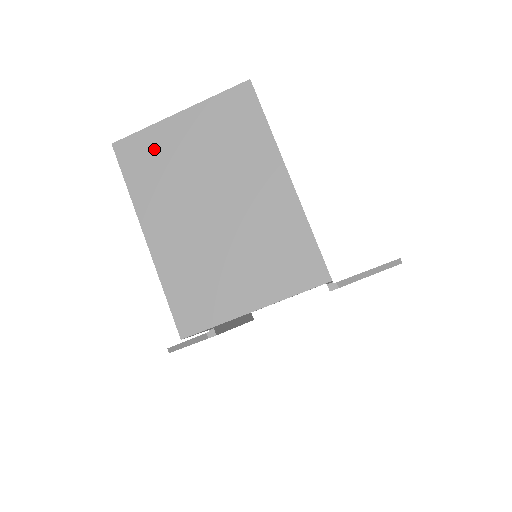
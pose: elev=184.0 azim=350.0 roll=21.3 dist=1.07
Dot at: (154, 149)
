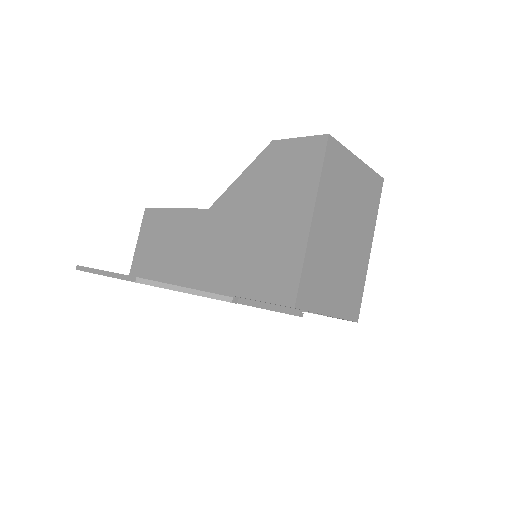
Dot at: (342, 166)
